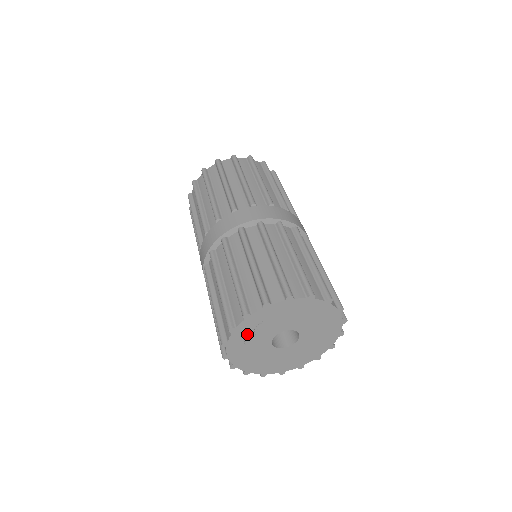
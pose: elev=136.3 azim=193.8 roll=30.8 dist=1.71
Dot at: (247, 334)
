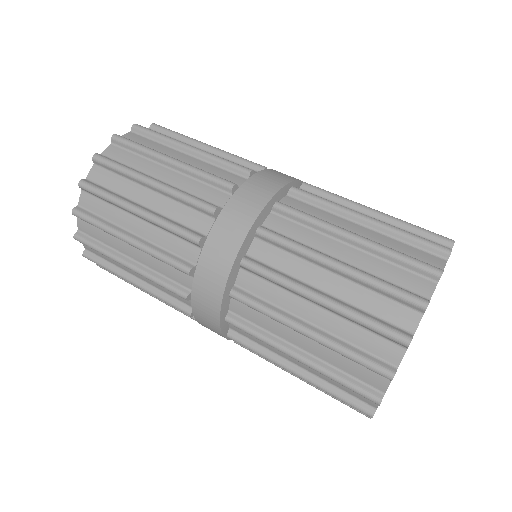
Dot at: occluded
